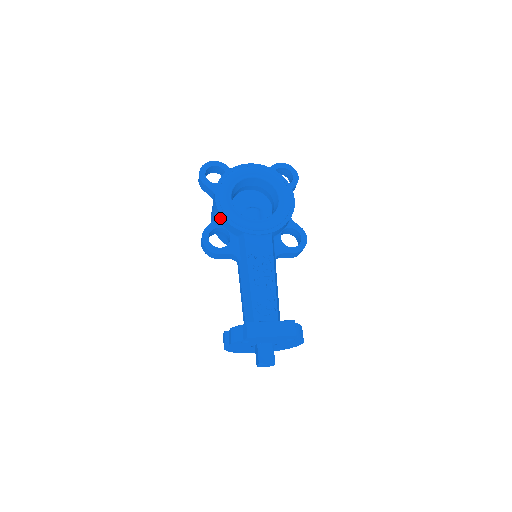
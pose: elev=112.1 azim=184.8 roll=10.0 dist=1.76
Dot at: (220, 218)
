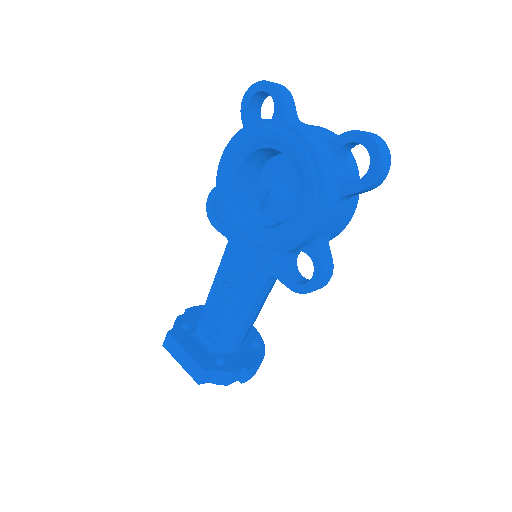
Dot at: occluded
